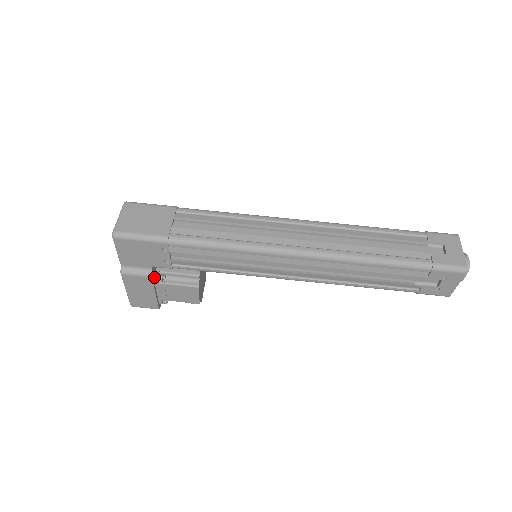
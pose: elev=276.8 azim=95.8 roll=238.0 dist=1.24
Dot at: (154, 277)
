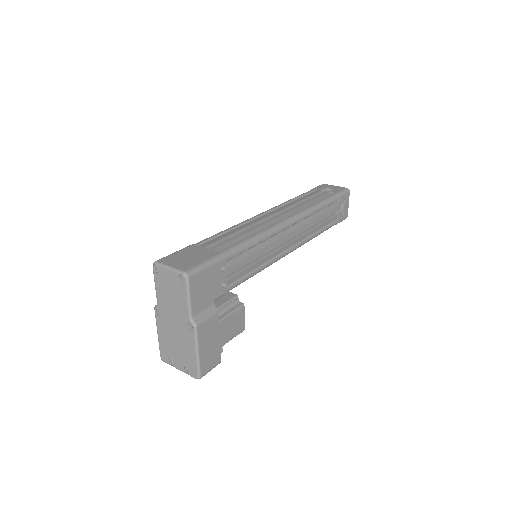
Dot at: occluded
